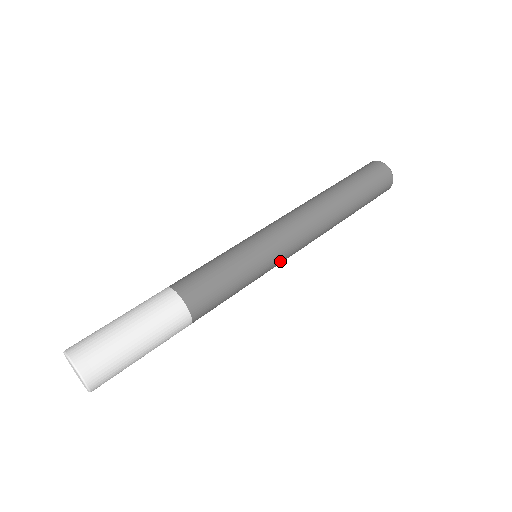
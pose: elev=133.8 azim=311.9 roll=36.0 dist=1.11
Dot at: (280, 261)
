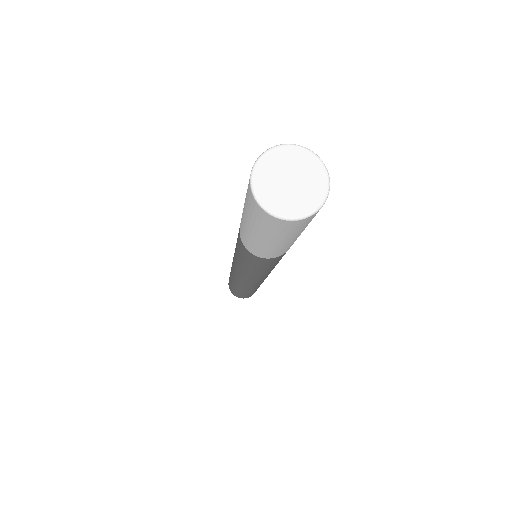
Dot at: occluded
